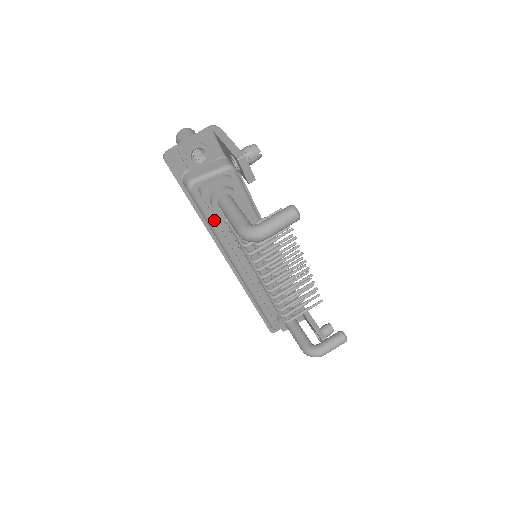
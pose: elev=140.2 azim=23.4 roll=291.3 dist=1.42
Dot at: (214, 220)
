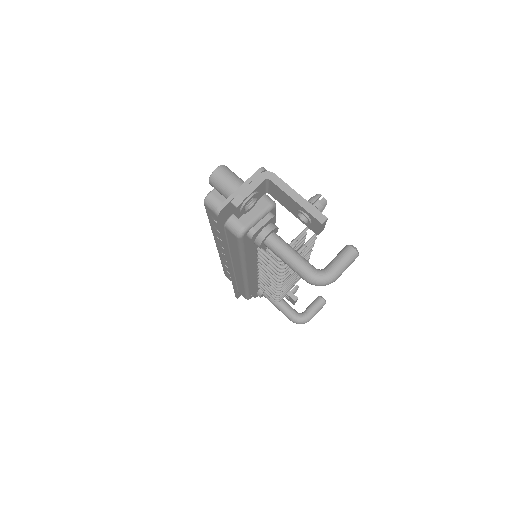
Dot at: occluded
